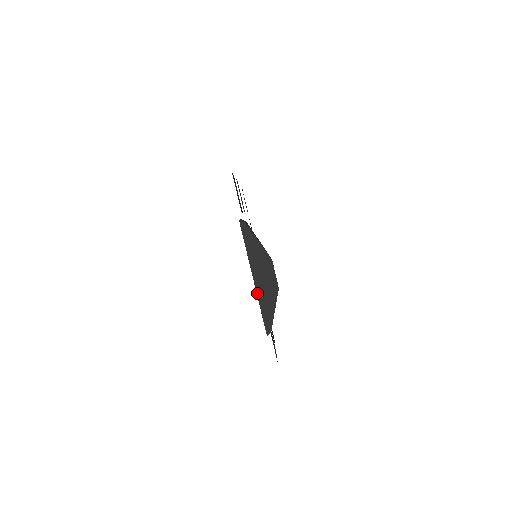
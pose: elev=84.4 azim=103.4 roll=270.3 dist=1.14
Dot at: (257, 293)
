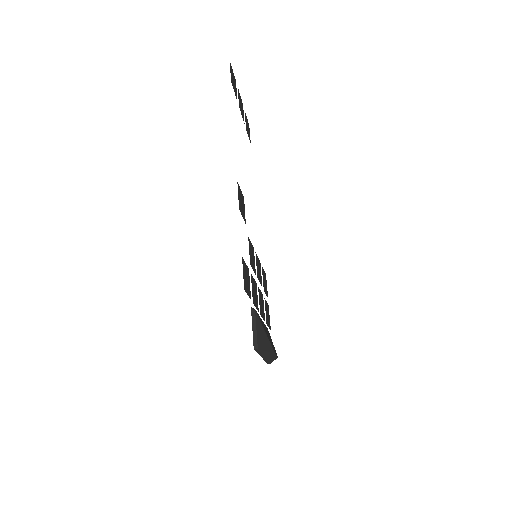
Dot at: (263, 359)
